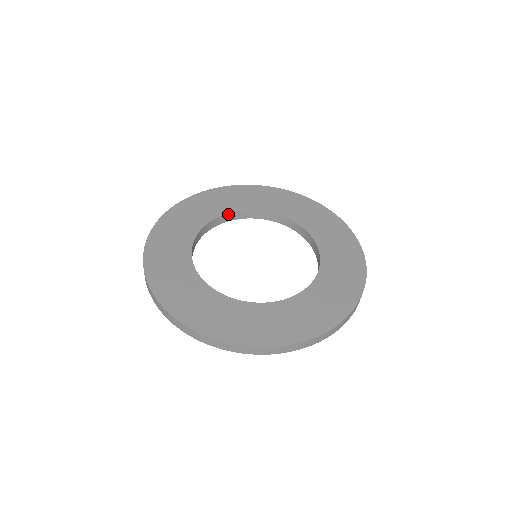
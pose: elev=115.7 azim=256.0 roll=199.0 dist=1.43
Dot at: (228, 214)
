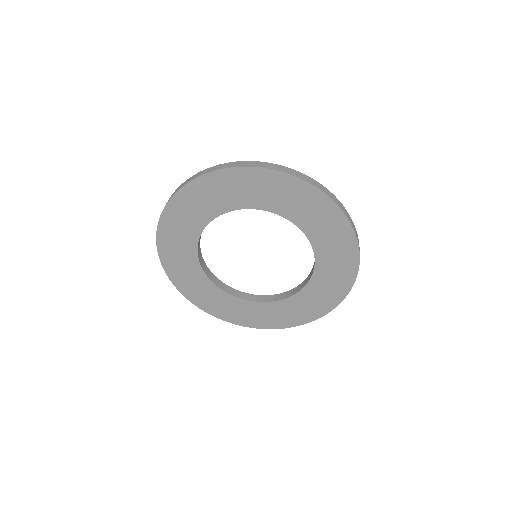
Dot at: (225, 285)
